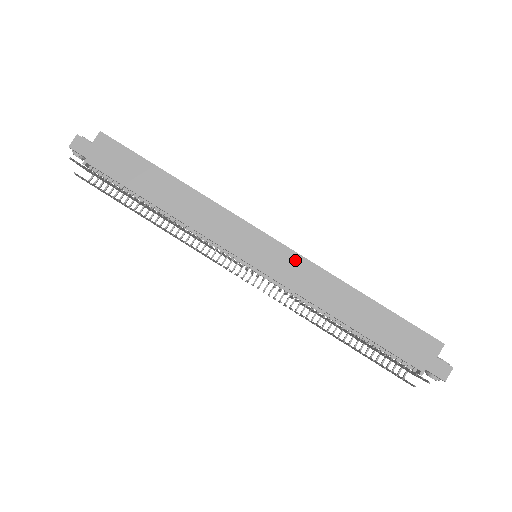
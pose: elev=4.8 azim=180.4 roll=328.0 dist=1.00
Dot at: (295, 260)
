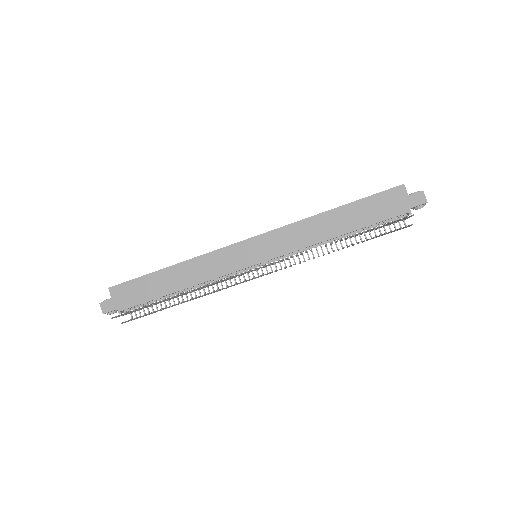
Dot at: (277, 235)
